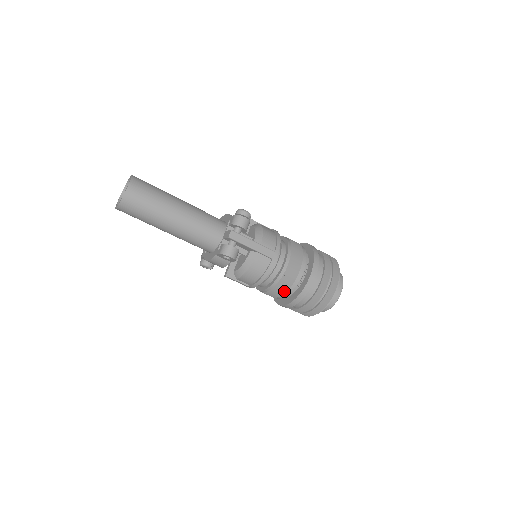
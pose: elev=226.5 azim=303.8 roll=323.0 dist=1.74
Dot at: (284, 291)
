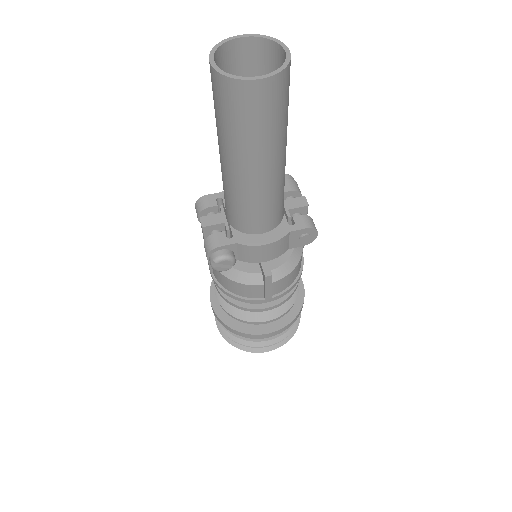
Dot at: (291, 305)
